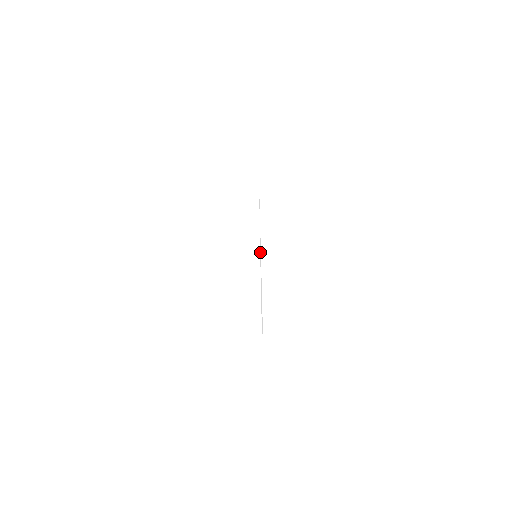
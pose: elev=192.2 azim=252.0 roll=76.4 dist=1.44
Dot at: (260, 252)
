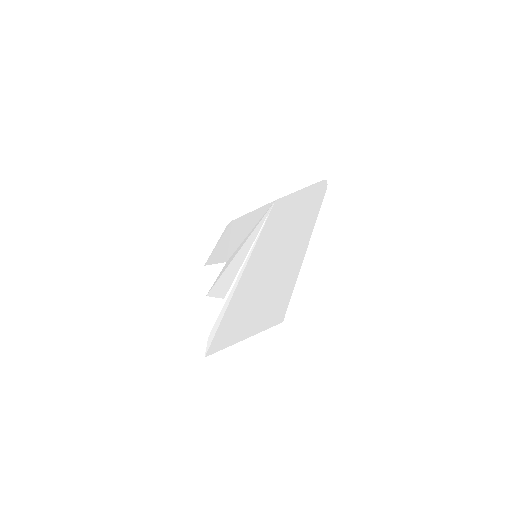
Dot at: (248, 254)
